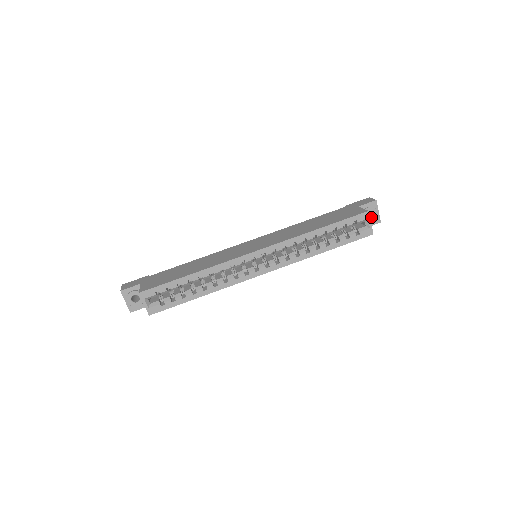
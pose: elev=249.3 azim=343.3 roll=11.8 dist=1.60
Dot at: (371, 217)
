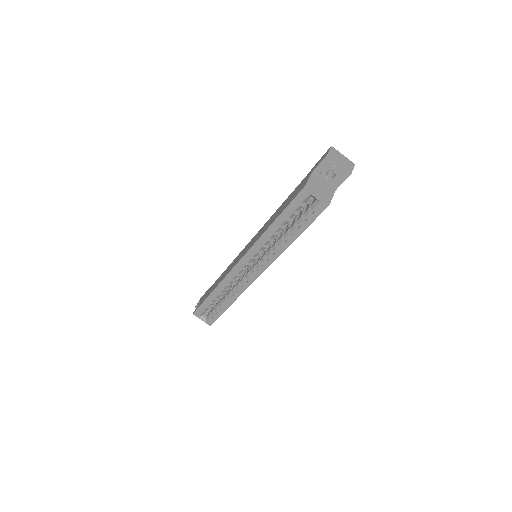
Dot at: (335, 175)
